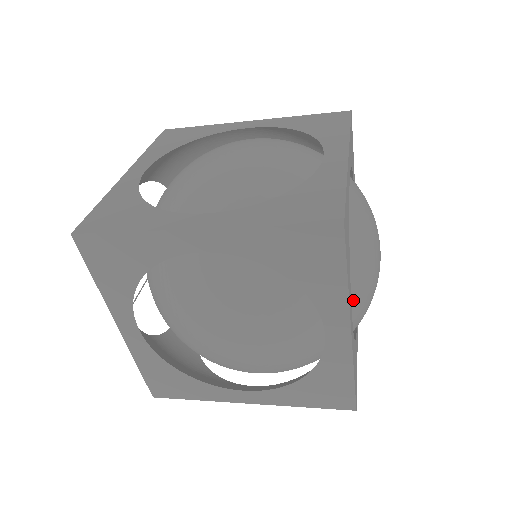
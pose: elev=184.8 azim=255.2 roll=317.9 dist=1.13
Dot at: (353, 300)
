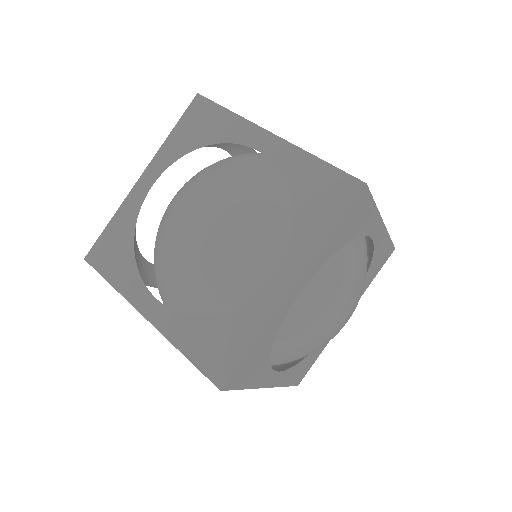
Dot at: (285, 362)
